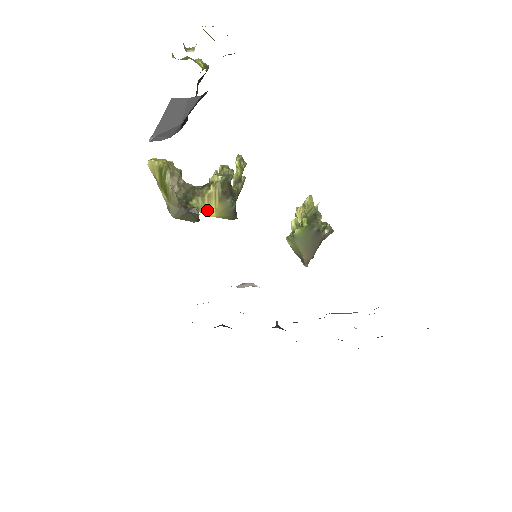
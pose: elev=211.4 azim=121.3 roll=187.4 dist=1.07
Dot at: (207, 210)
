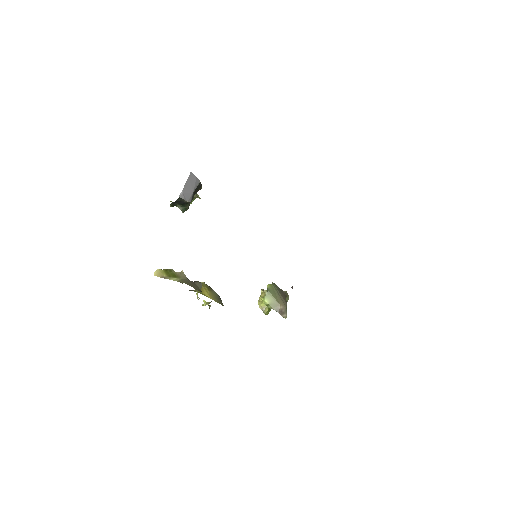
Dot at: (203, 294)
